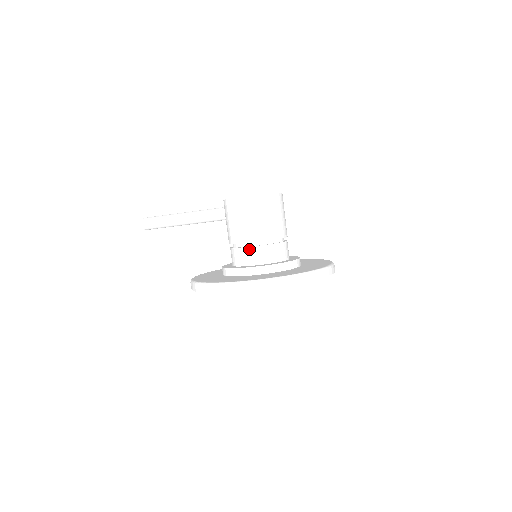
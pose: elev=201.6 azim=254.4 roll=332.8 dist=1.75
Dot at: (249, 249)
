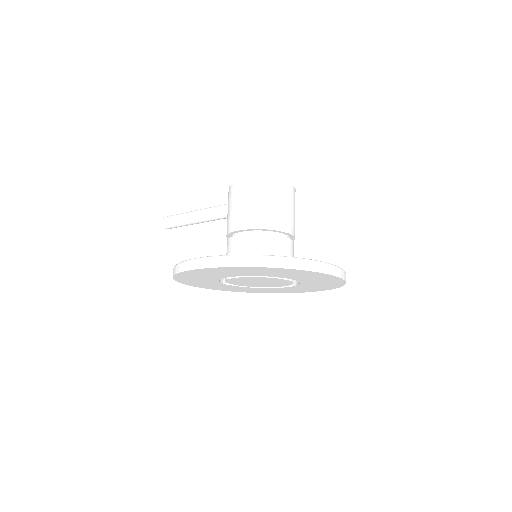
Dot at: (237, 238)
